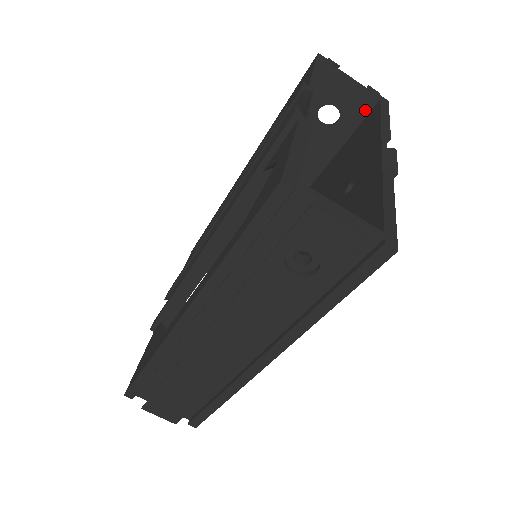
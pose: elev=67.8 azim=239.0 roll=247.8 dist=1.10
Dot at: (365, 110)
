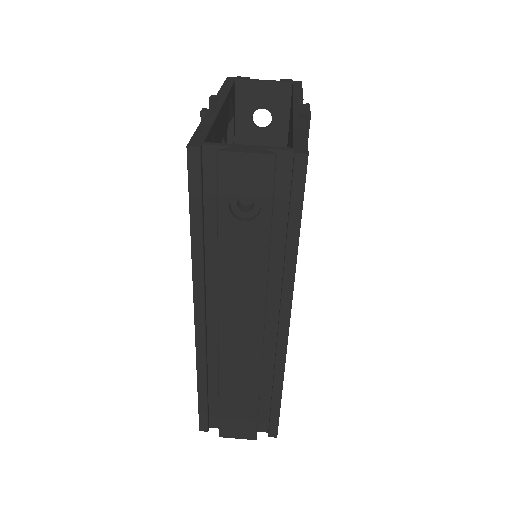
Dot at: (287, 98)
